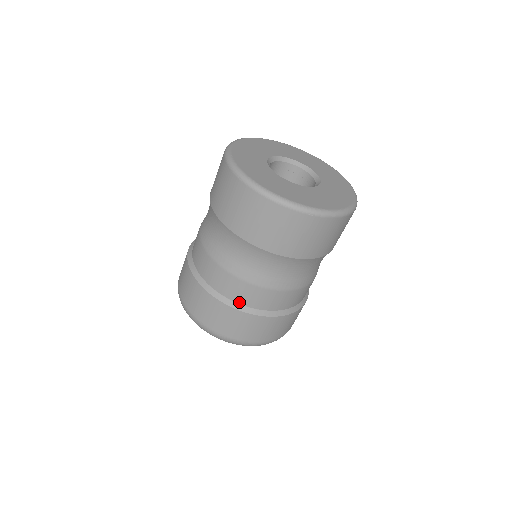
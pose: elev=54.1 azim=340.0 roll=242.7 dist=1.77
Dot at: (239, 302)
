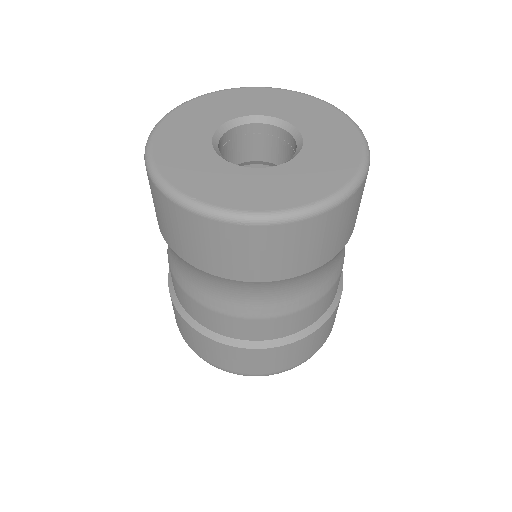
Dot at: (214, 331)
